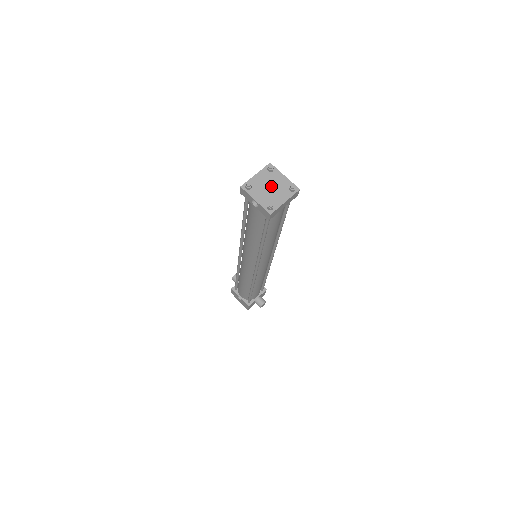
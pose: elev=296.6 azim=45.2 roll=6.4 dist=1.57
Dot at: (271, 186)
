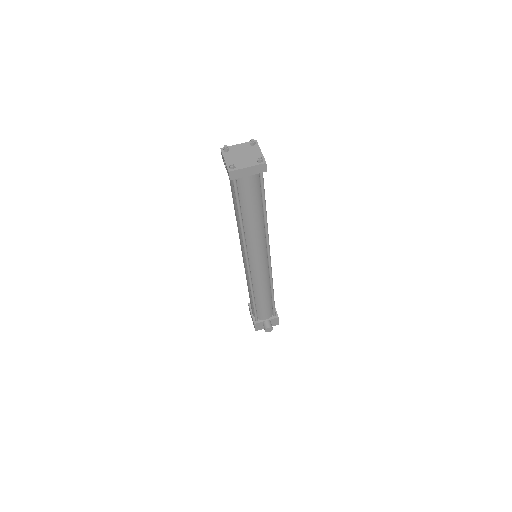
Dot at: (244, 154)
